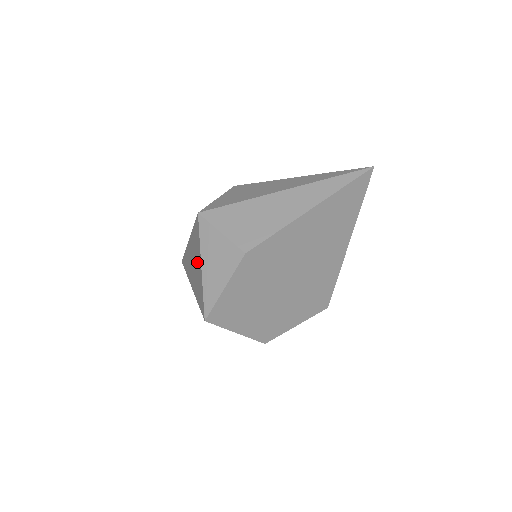
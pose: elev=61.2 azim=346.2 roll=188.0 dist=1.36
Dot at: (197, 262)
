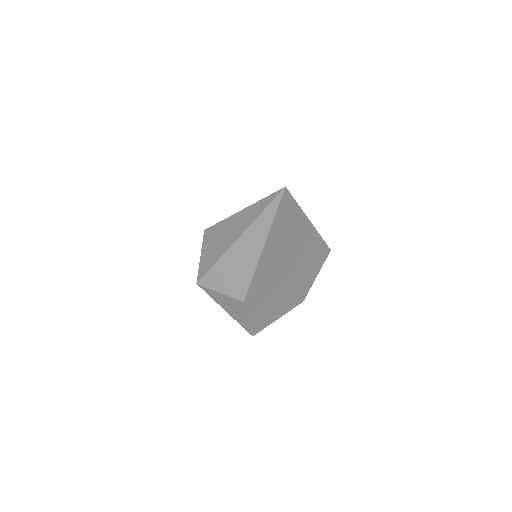
Dot at: occluded
